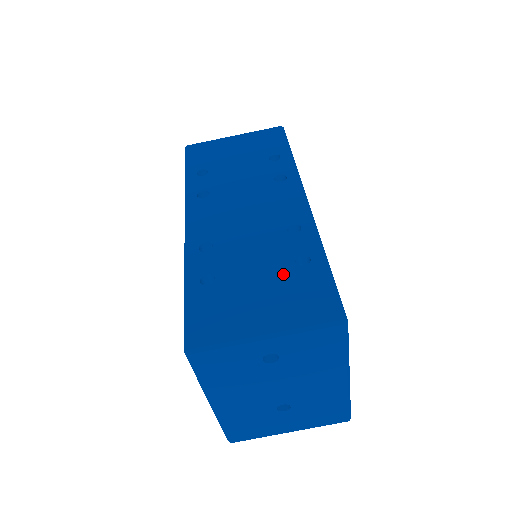
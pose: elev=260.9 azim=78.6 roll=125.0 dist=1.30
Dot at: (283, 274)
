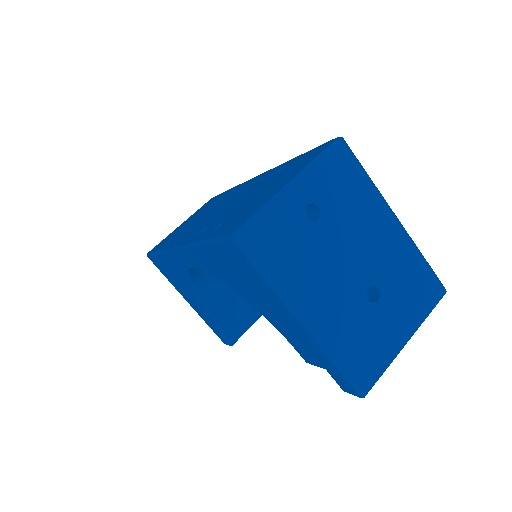
Dot at: (274, 179)
